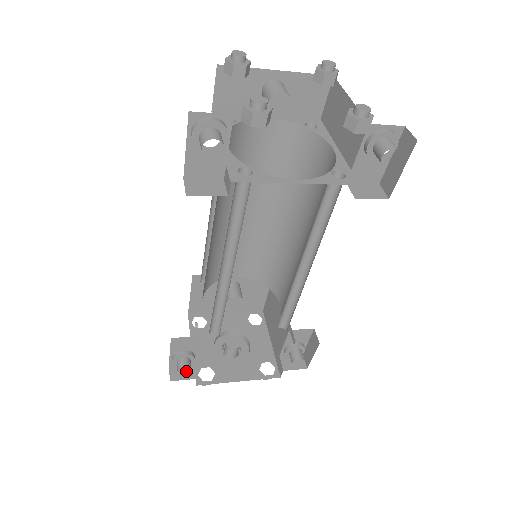
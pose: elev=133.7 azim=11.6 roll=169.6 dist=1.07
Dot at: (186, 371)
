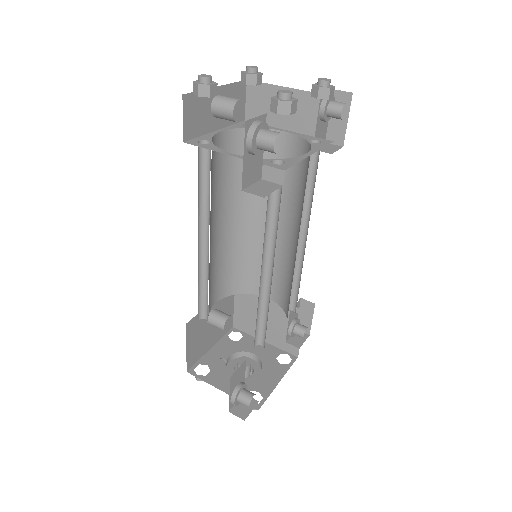
Dot at: occluded
